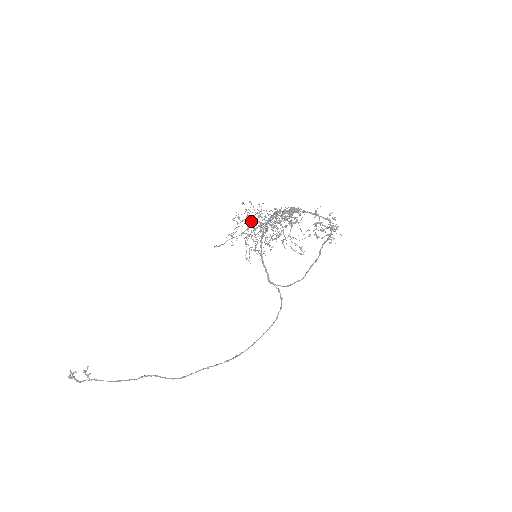
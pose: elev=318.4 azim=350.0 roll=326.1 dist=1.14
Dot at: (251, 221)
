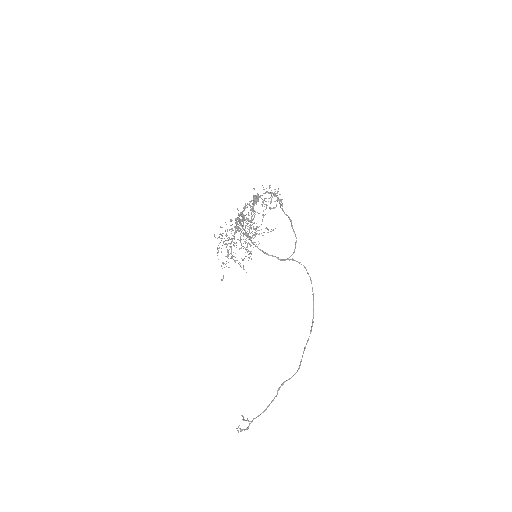
Dot at: (225, 244)
